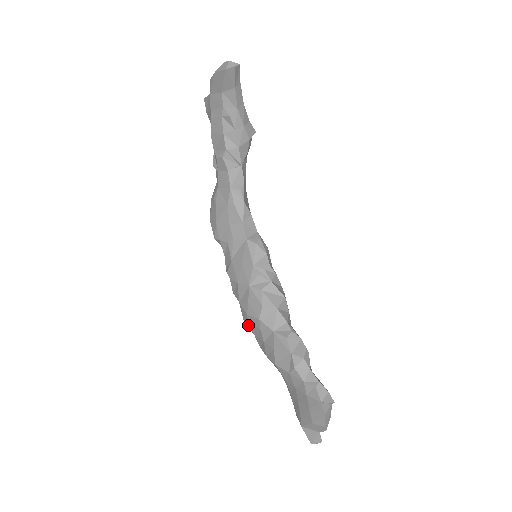
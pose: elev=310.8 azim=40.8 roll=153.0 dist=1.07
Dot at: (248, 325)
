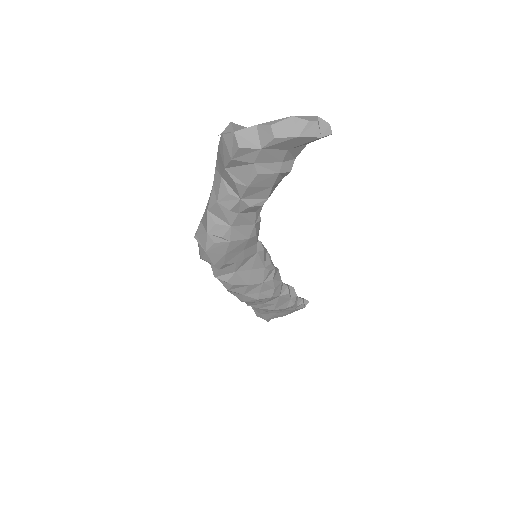
Dot at: (248, 302)
